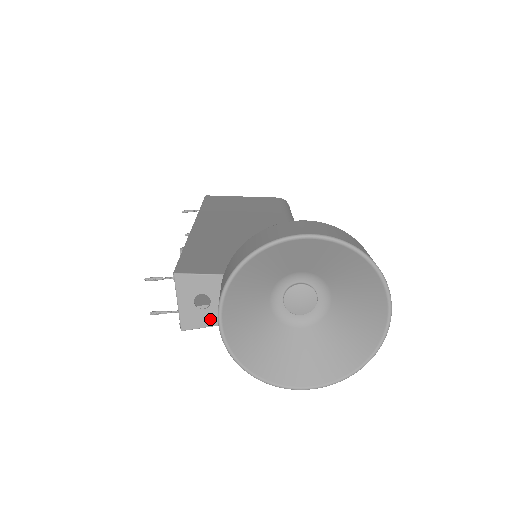
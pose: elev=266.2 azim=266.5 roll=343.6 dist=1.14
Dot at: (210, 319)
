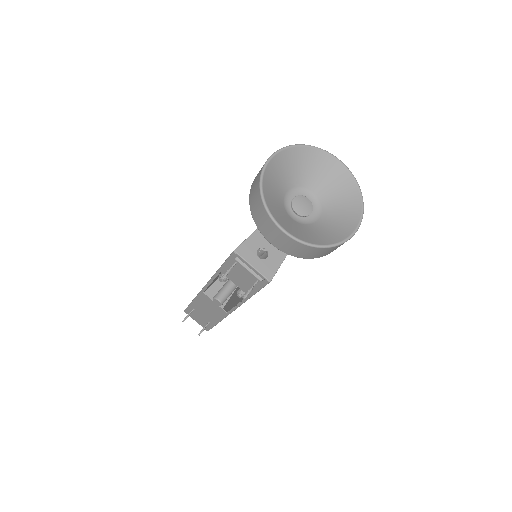
Dot at: (276, 260)
